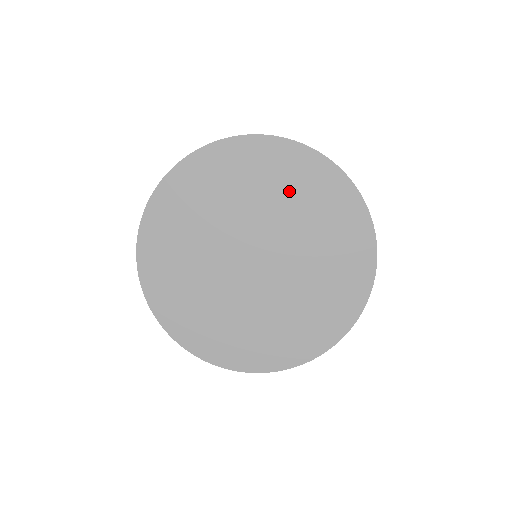
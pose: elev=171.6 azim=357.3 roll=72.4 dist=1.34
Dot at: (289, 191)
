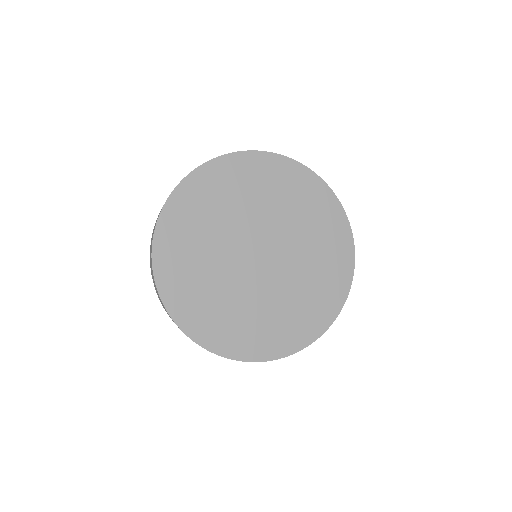
Dot at: (290, 201)
